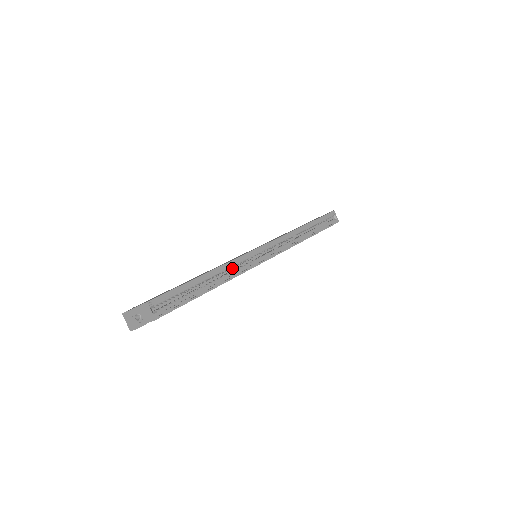
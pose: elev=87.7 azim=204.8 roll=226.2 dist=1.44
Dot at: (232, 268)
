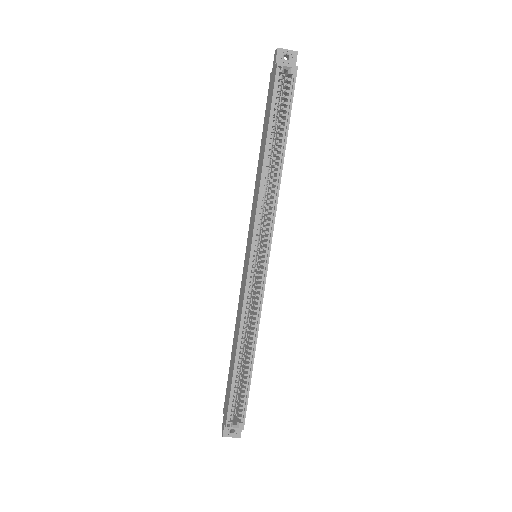
Dot at: (249, 307)
